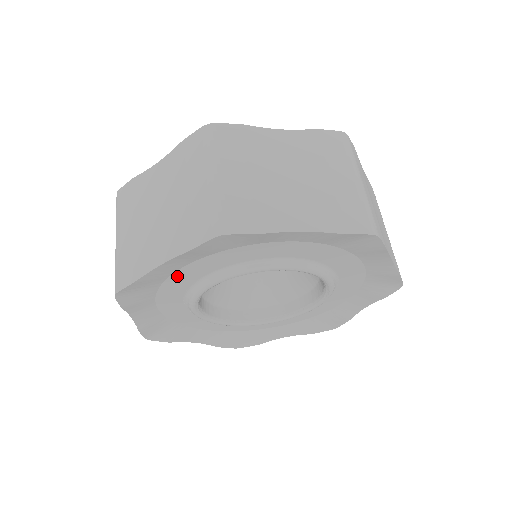
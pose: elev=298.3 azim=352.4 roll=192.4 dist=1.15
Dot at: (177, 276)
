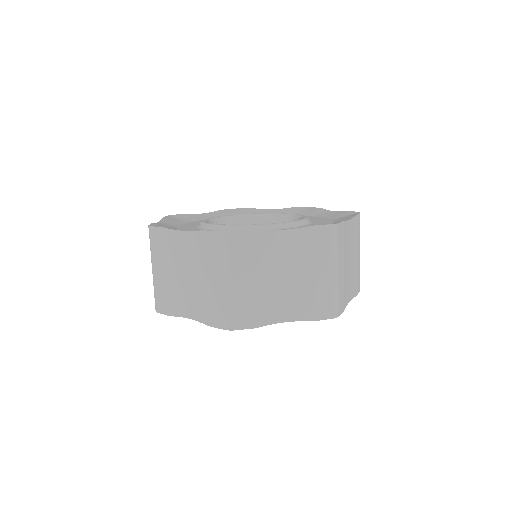
Dot at: occluded
